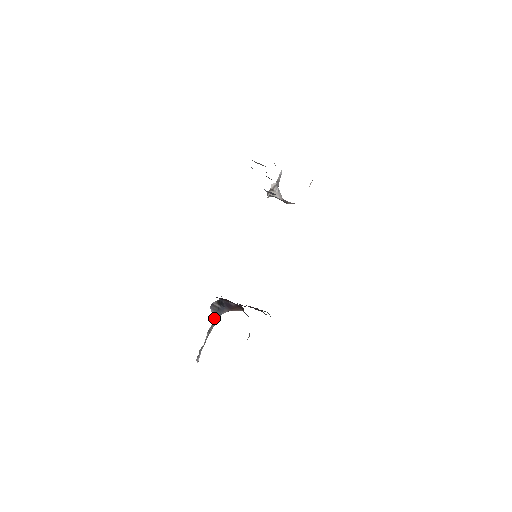
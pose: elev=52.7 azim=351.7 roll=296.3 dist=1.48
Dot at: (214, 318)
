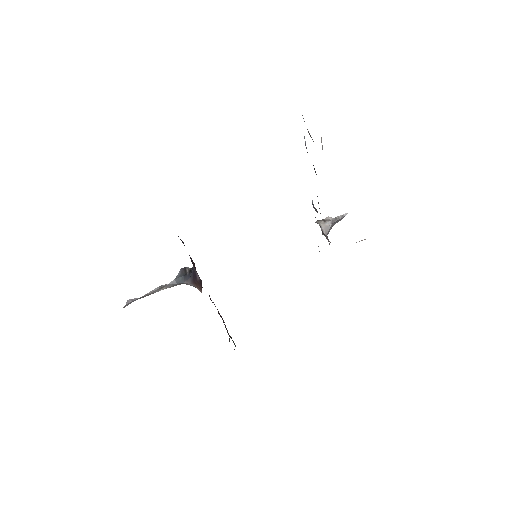
Dot at: (175, 280)
